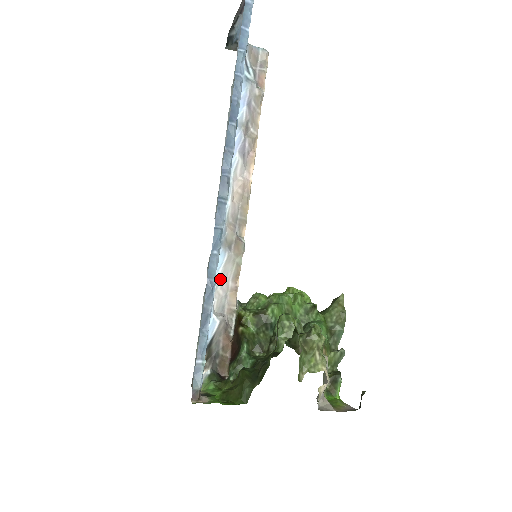
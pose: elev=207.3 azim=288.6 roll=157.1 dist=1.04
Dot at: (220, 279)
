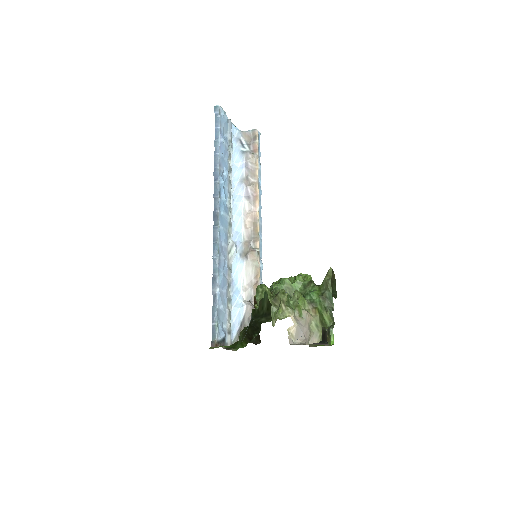
Dot at: (244, 278)
